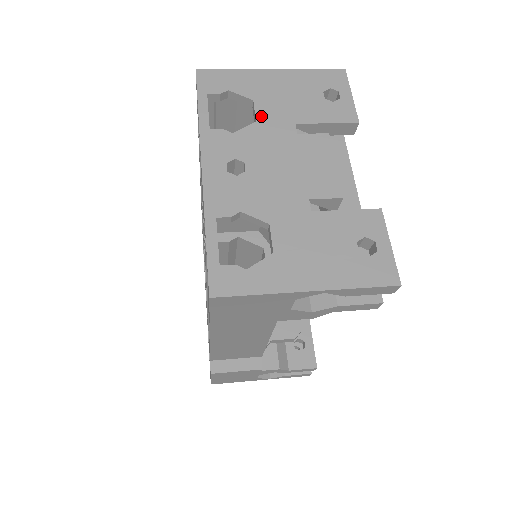
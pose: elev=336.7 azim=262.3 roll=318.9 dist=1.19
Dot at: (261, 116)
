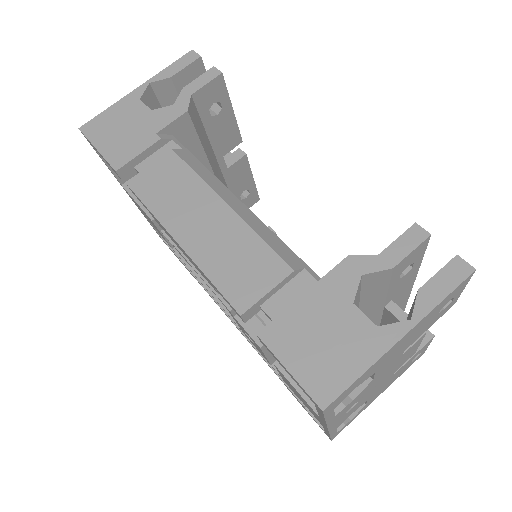
Dot at: occluded
